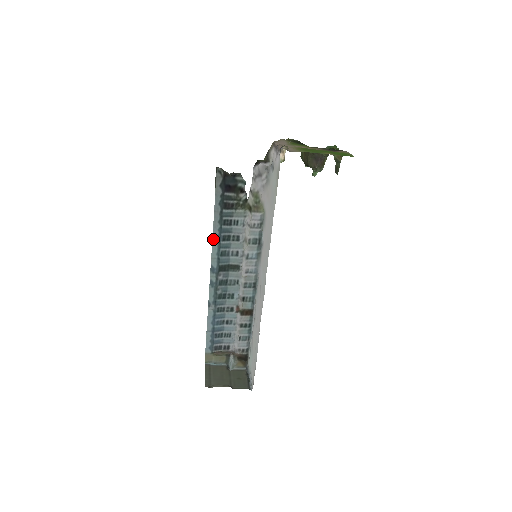
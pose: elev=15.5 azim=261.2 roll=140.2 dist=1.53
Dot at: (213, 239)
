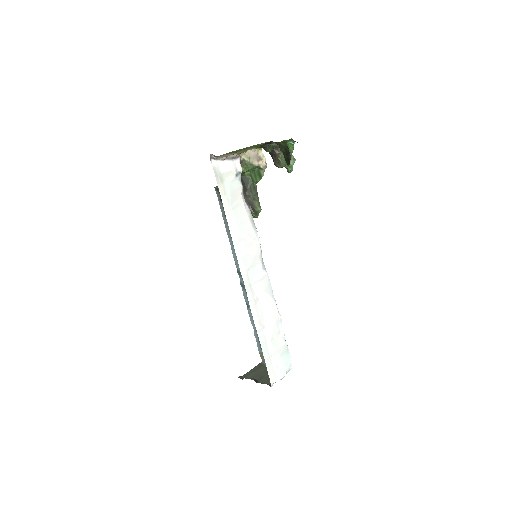
Dot at: (231, 246)
